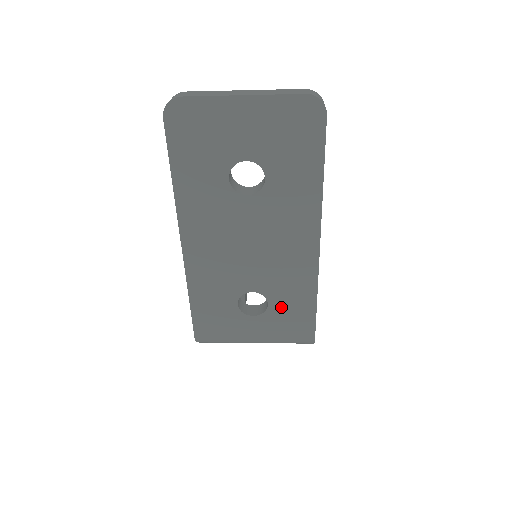
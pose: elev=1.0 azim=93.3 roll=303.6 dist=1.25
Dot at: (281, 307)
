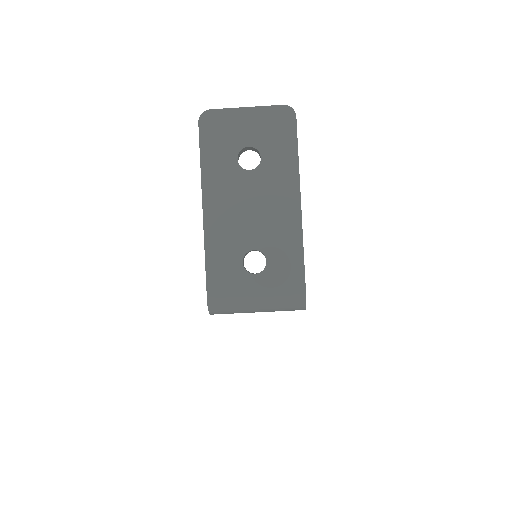
Dot at: (277, 264)
